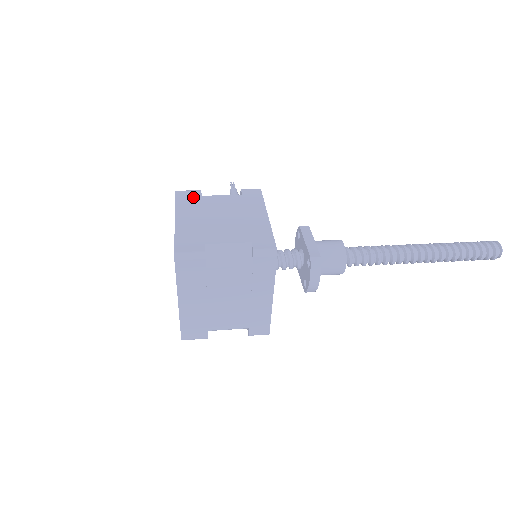
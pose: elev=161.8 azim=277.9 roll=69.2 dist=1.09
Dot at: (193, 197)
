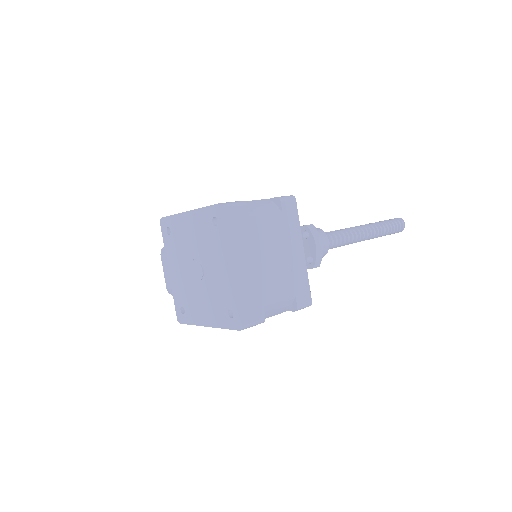
Dot at: occluded
